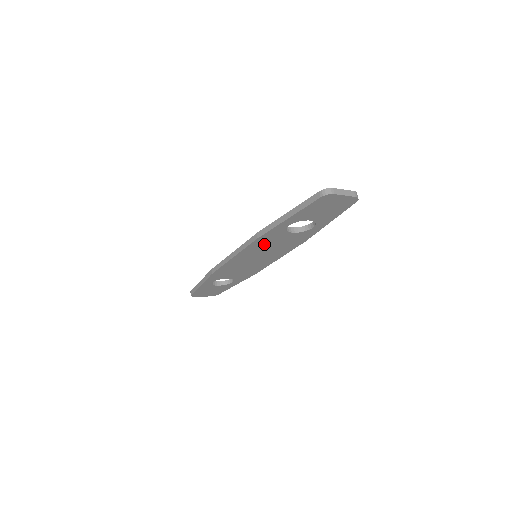
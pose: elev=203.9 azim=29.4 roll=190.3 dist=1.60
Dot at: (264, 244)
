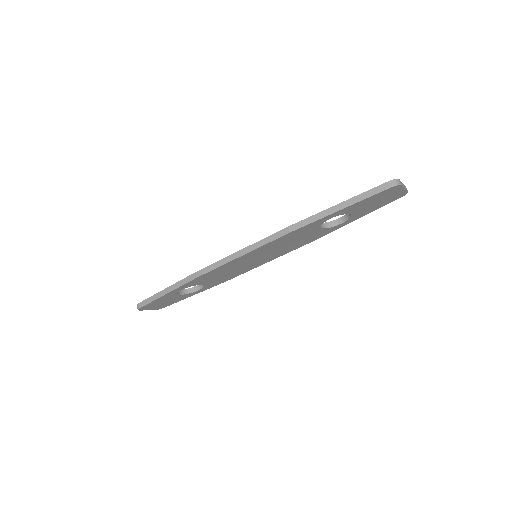
Dot at: (285, 240)
